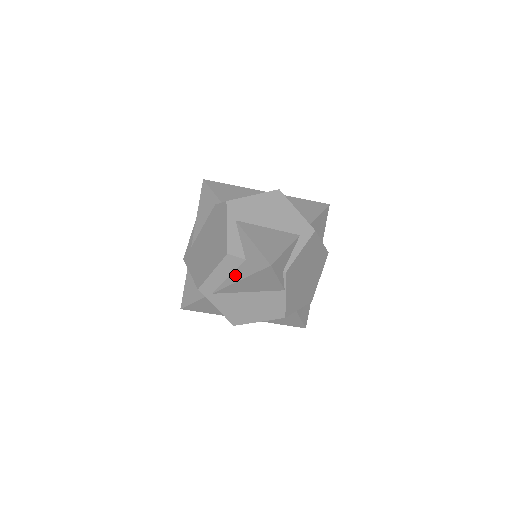
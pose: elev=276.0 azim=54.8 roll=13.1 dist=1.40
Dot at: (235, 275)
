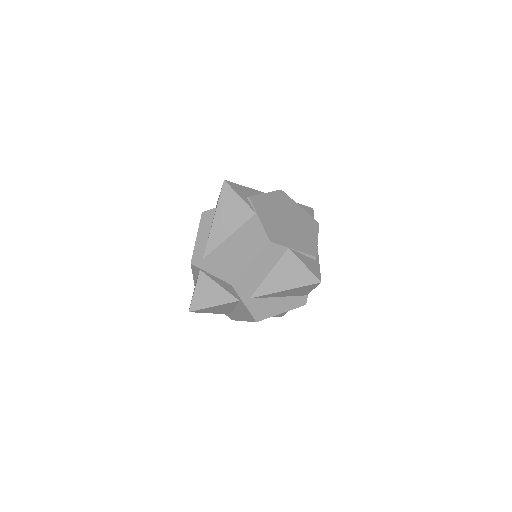
Dot at: occluded
